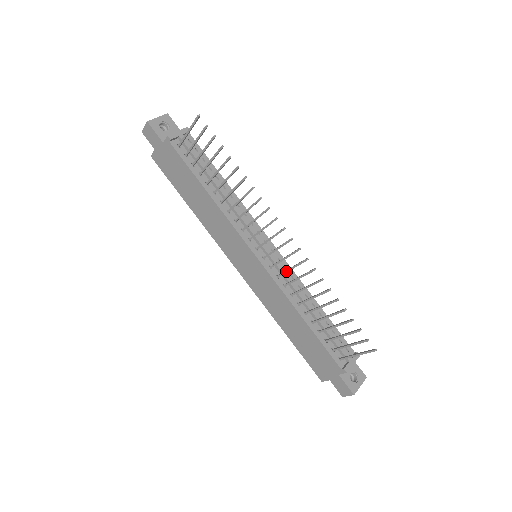
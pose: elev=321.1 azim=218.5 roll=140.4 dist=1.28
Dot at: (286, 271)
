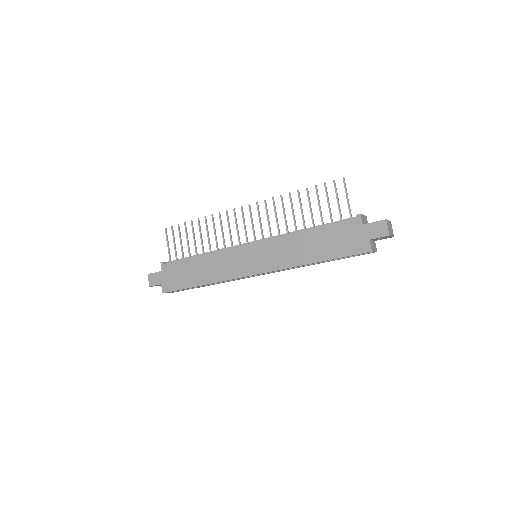
Dot at: (269, 226)
